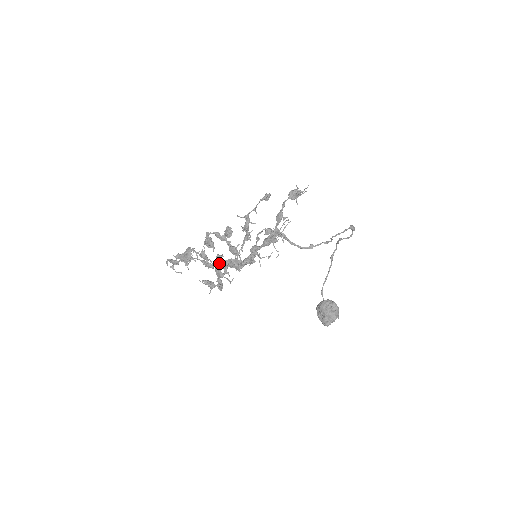
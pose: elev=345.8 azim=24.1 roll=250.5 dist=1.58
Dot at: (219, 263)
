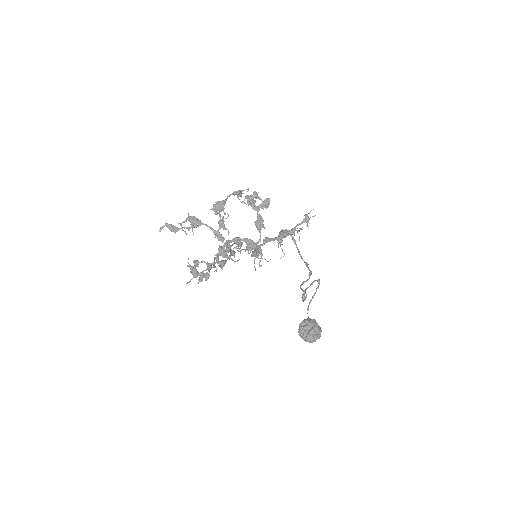
Dot at: (202, 262)
